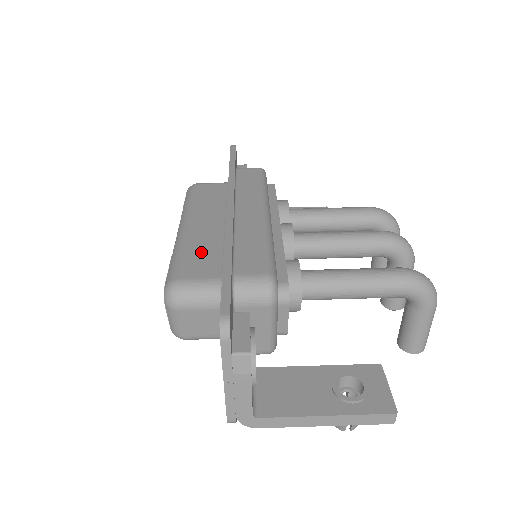
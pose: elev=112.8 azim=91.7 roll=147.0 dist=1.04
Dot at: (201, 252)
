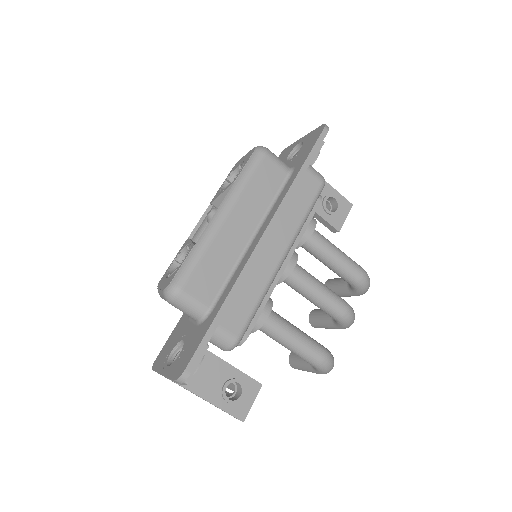
Dot at: (214, 266)
